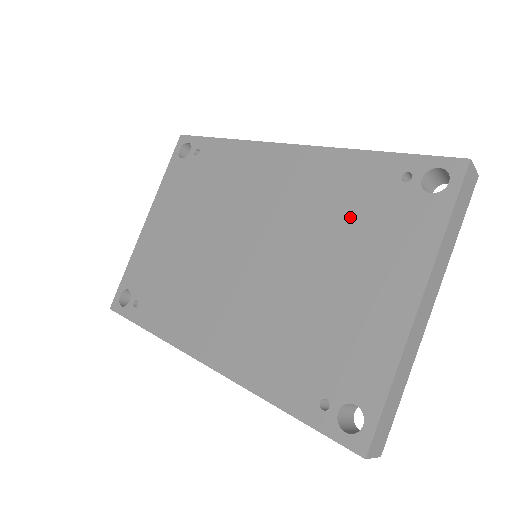
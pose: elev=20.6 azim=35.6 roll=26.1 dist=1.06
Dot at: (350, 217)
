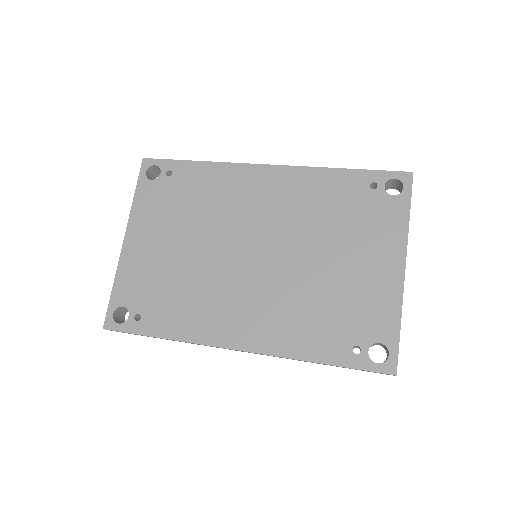
Dot at: (338, 216)
